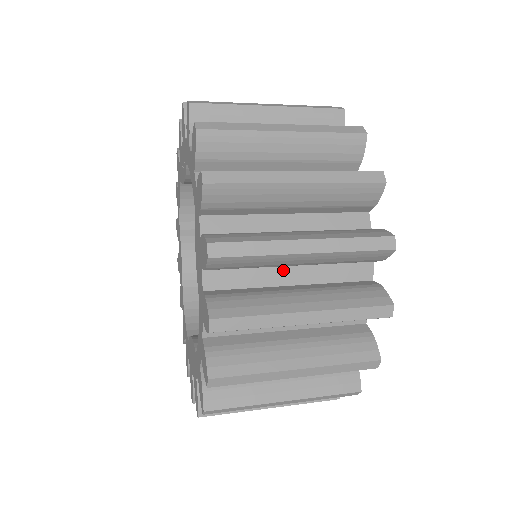
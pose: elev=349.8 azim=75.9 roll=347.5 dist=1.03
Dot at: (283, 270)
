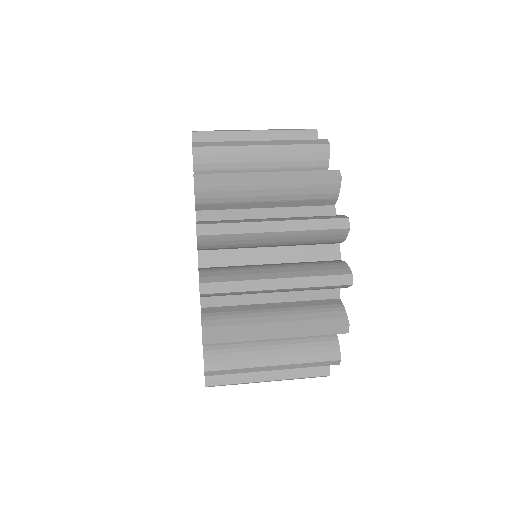
Dot at: occluded
